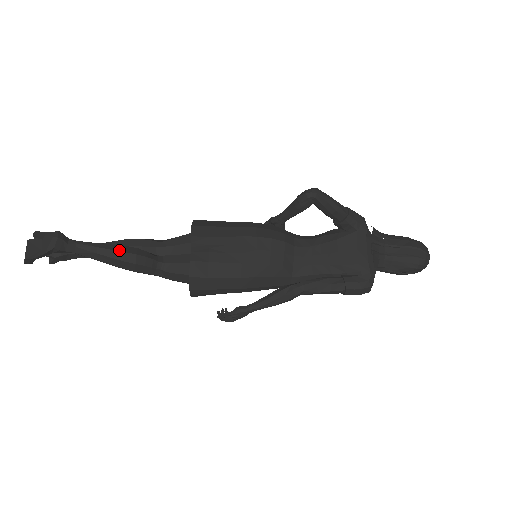
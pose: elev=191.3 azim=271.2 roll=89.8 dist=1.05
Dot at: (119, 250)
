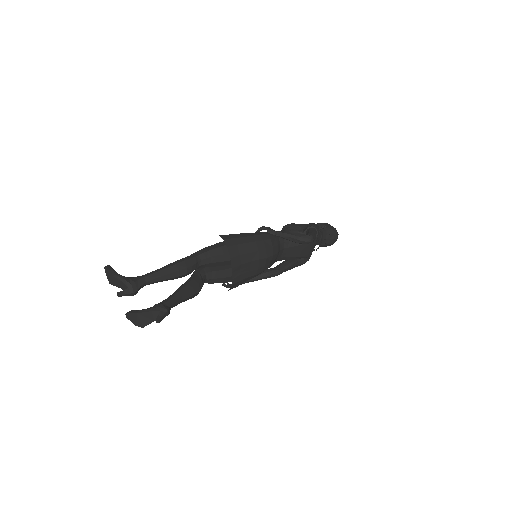
Dot at: (193, 294)
